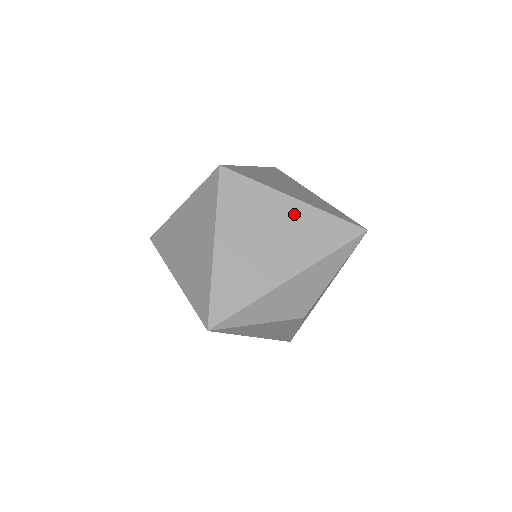
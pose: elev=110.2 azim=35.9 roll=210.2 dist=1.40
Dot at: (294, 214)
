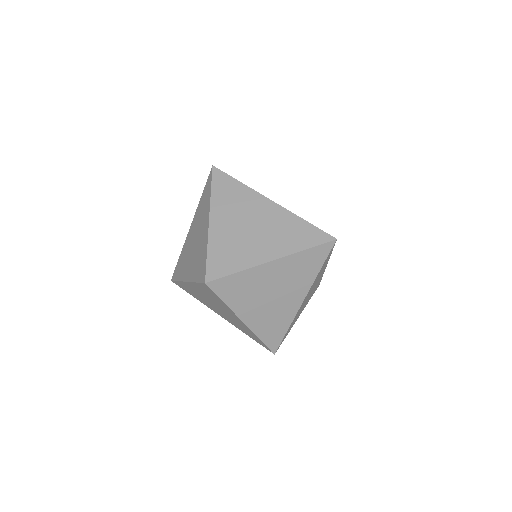
Dot at: (279, 270)
